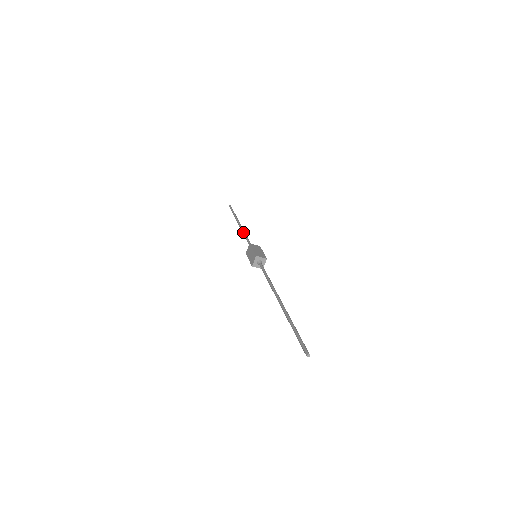
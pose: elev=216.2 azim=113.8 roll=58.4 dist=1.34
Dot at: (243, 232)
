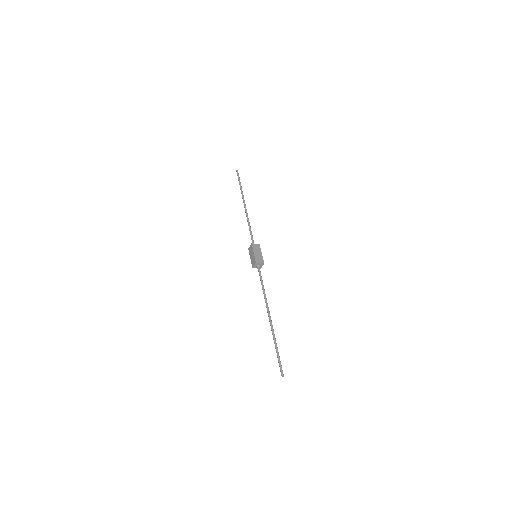
Dot at: (247, 219)
